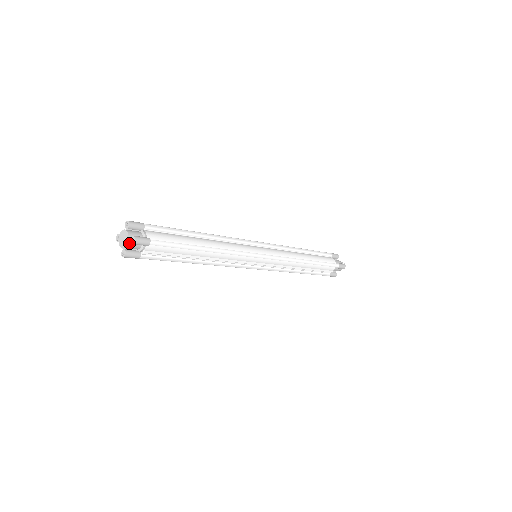
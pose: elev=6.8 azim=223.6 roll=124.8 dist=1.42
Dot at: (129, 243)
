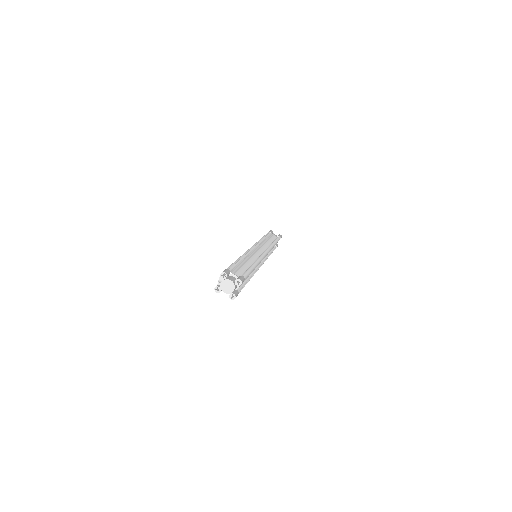
Dot at: (228, 293)
